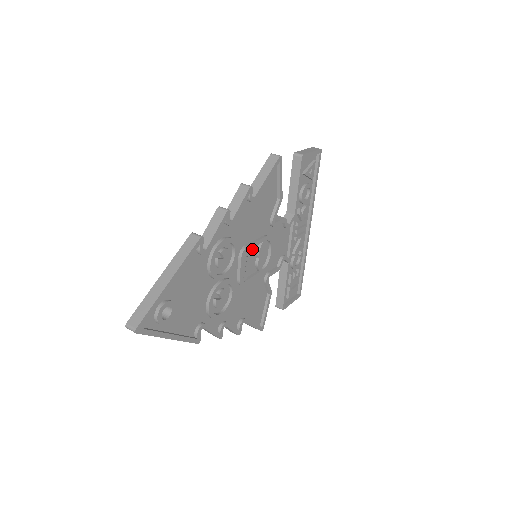
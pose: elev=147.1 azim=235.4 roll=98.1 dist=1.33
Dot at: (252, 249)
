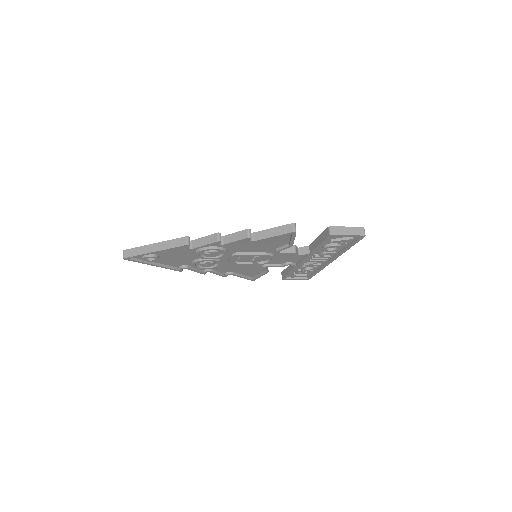
Dot at: occluded
